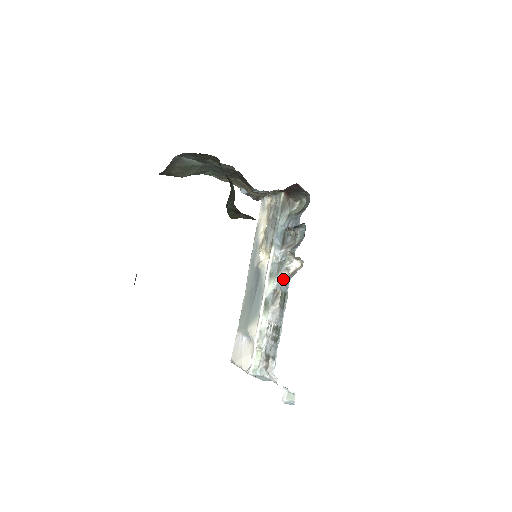
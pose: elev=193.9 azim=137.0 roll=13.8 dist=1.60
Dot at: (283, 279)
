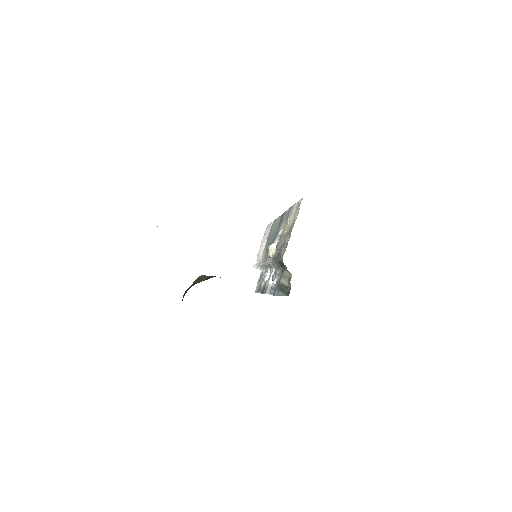
Dot at: (269, 282)
